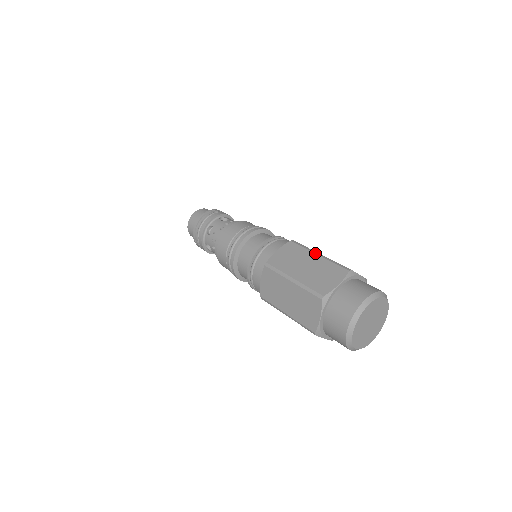
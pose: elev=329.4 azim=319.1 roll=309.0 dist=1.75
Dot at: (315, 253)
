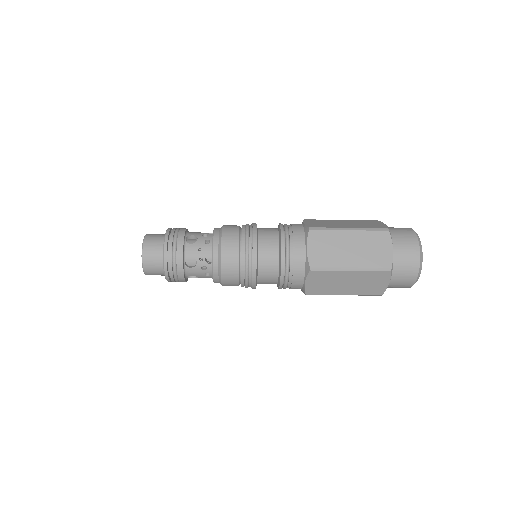
Dot at: occluded
